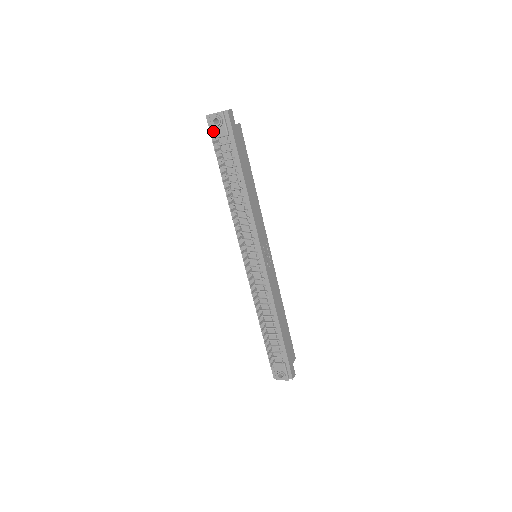
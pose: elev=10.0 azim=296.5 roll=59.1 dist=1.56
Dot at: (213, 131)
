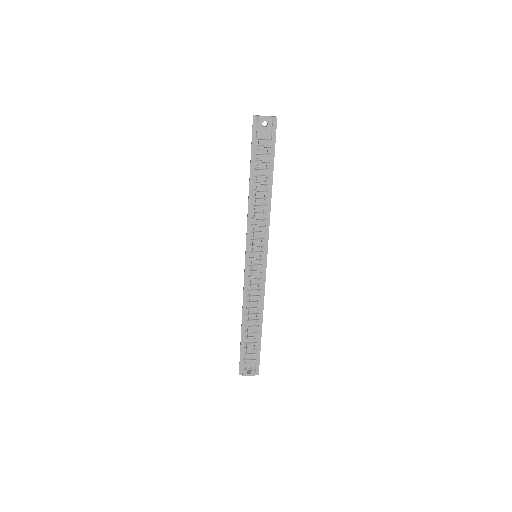
Dot at: (257, 132)
